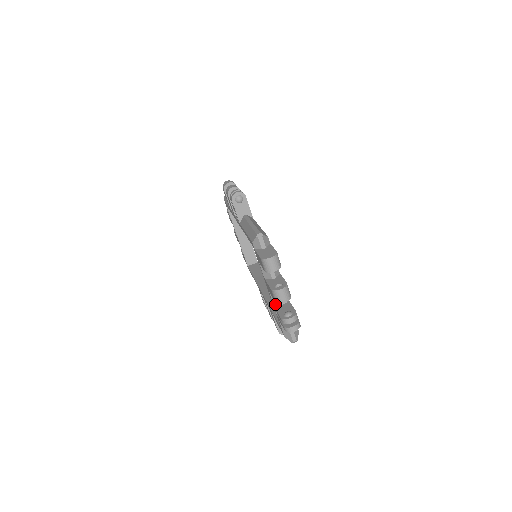
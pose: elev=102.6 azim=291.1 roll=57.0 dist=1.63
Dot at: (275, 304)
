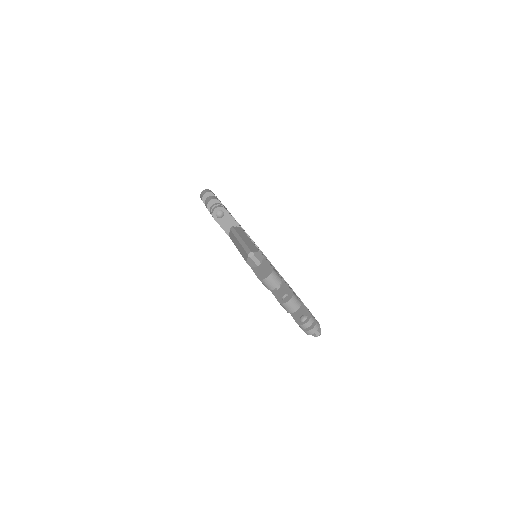
Dot at: occluded
